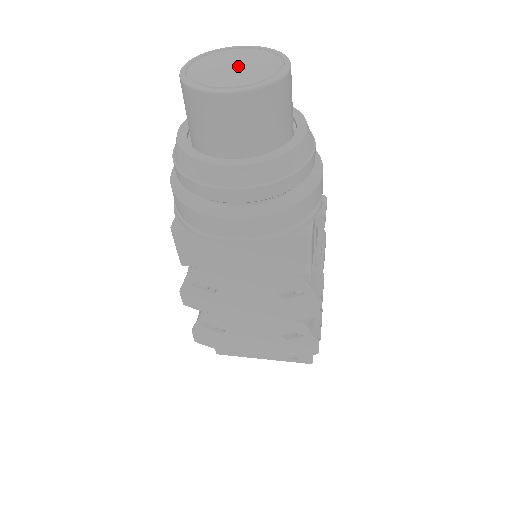
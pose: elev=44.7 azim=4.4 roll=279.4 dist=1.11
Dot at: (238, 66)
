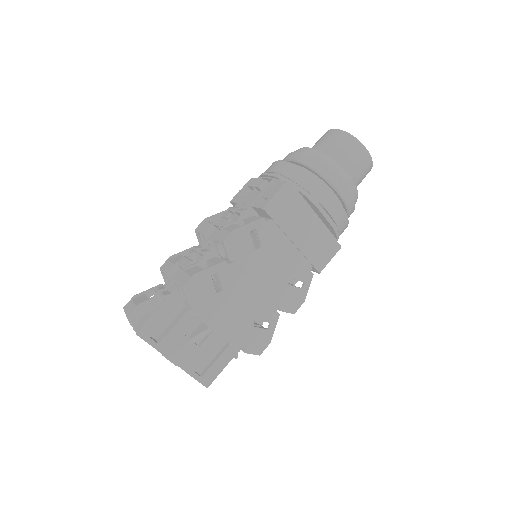
Dot at: occluded
